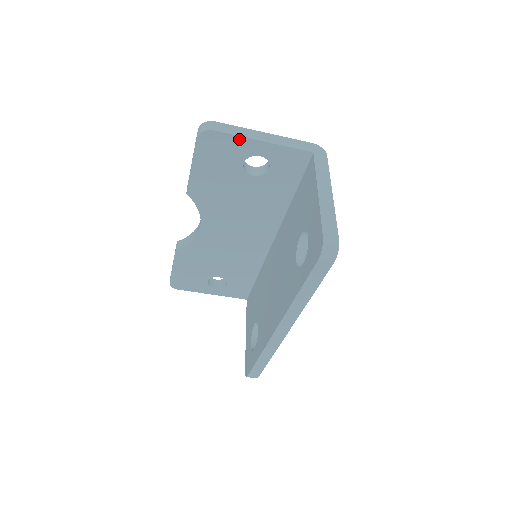
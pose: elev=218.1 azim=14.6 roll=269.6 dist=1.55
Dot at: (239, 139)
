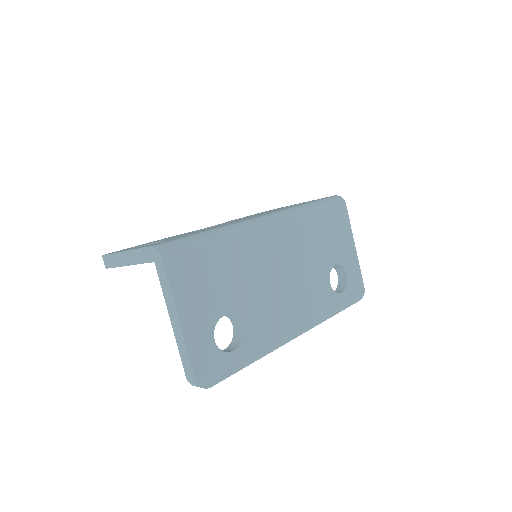
Dot at: occluded
